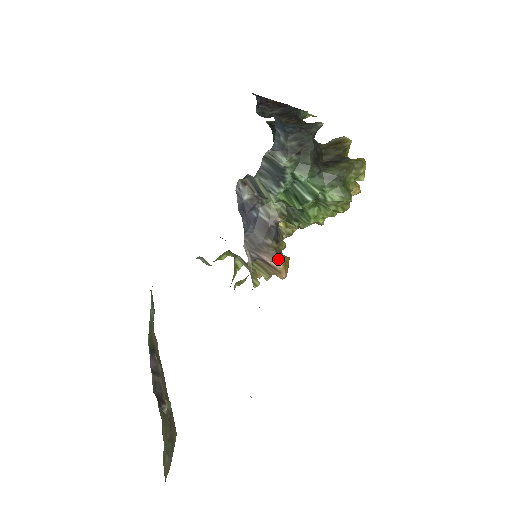
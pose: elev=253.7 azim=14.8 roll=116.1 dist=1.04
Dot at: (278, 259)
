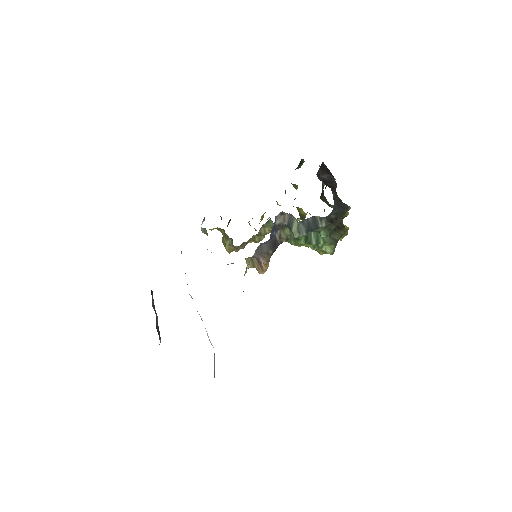
Dot at: (267, 263)
